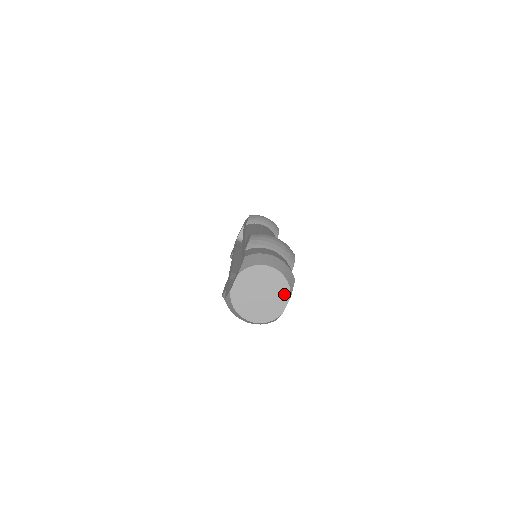
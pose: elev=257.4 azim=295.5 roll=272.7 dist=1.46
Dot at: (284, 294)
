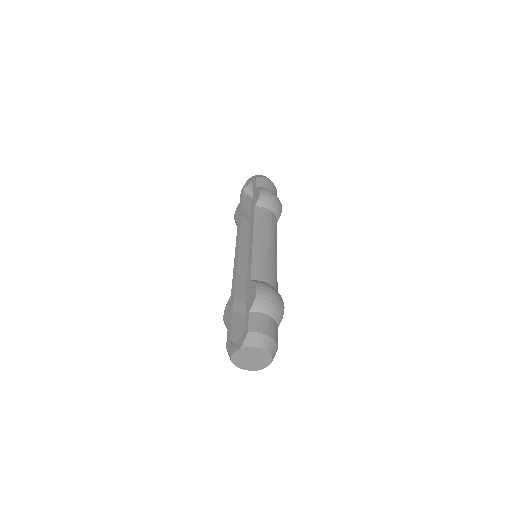
Dot at: (267, 362)
